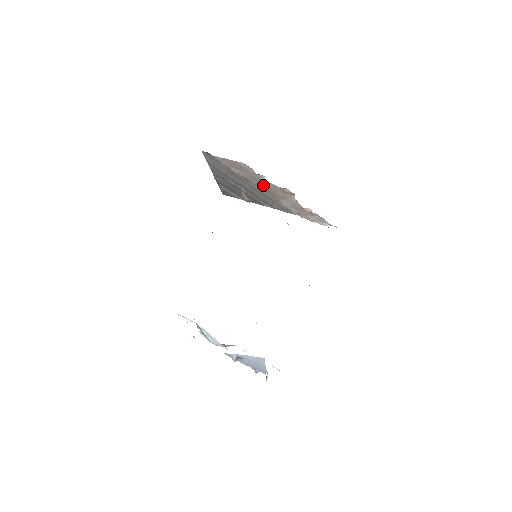
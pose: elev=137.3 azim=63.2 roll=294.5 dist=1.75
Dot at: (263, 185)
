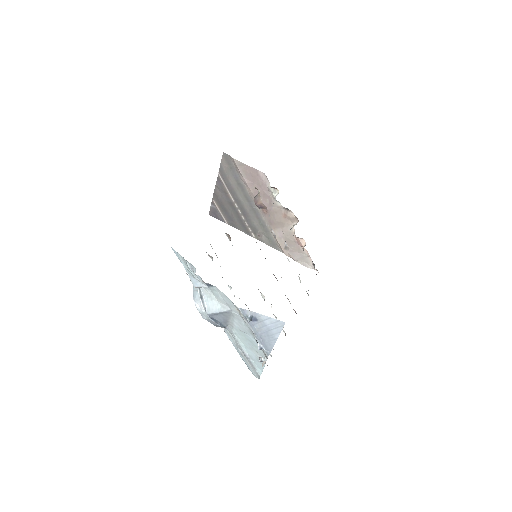
Dot at: (267, 205)
